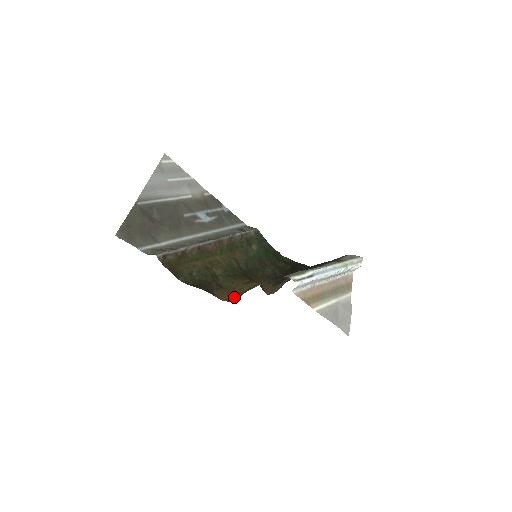
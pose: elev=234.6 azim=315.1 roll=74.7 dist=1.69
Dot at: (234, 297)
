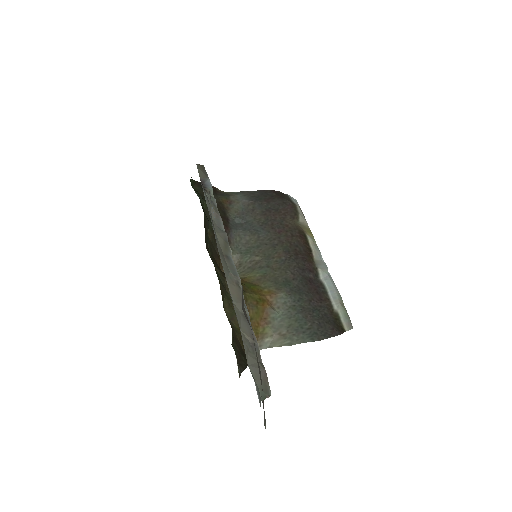
Dot at: occluded
